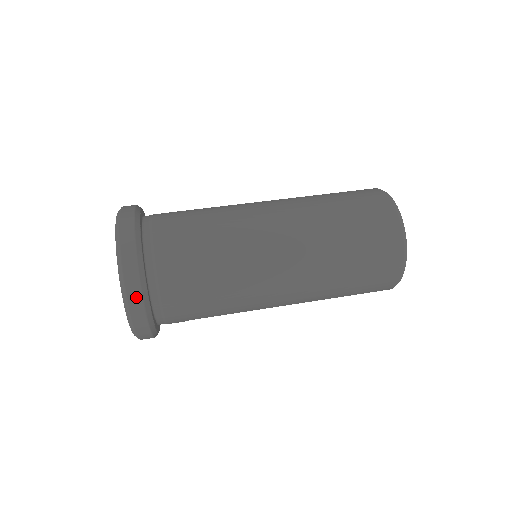
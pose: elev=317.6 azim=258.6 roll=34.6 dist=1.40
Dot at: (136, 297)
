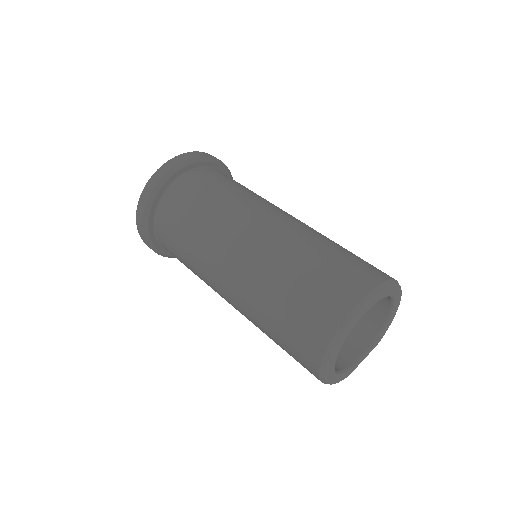
Dot at: (148, 246)
